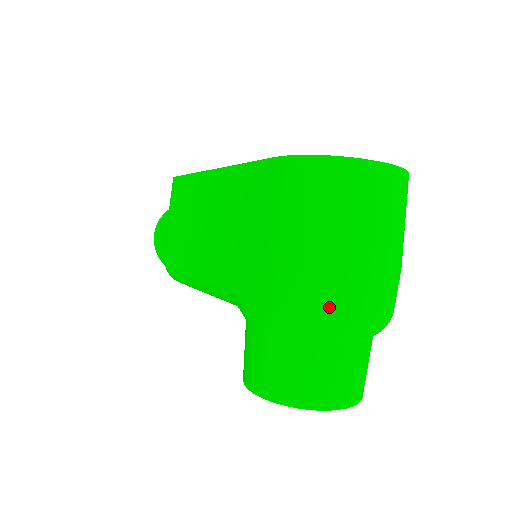
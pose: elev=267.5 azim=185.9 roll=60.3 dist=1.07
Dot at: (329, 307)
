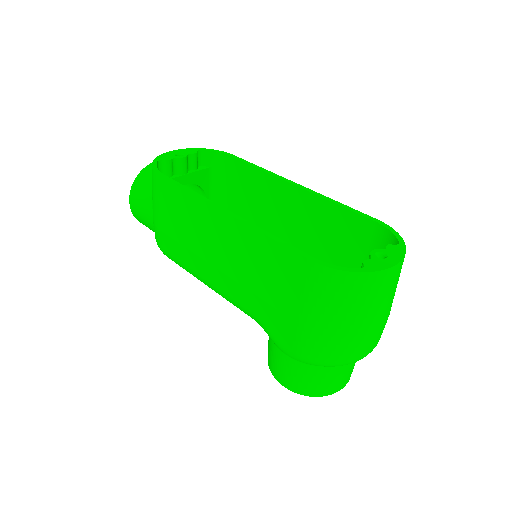
Dot at: (349, 358)
